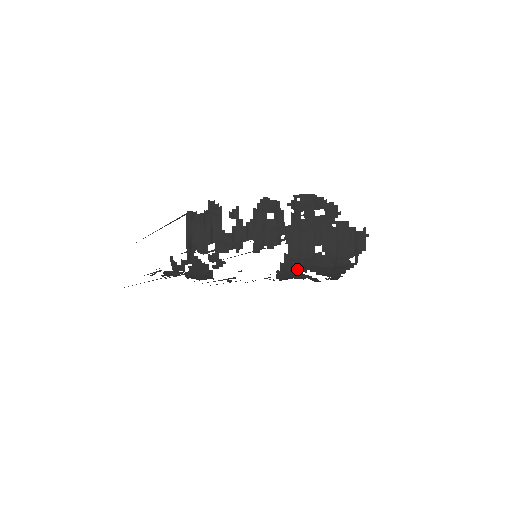
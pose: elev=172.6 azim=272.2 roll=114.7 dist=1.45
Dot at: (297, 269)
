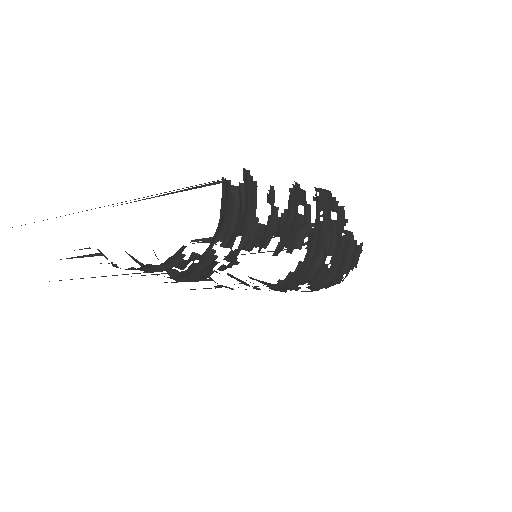
Dot at: (298, 280)
